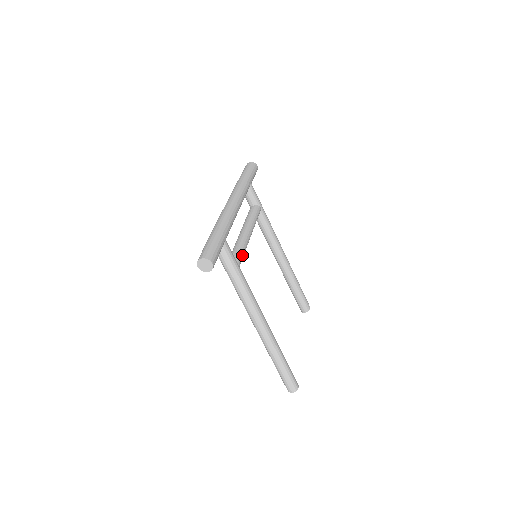
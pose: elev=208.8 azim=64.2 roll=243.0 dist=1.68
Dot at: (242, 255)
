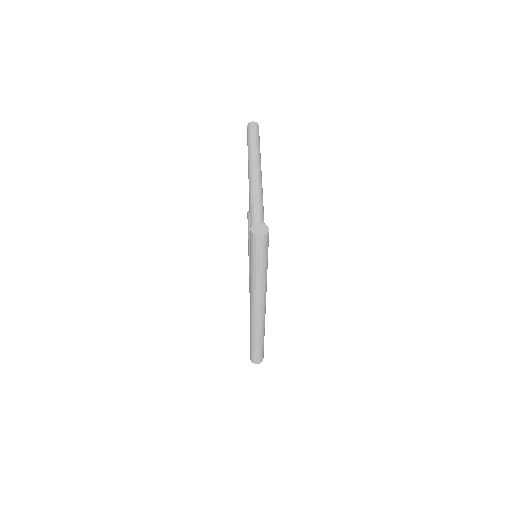
Dot at: occluded
